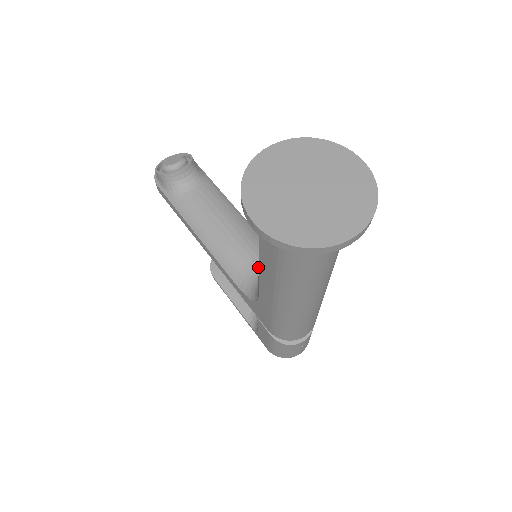
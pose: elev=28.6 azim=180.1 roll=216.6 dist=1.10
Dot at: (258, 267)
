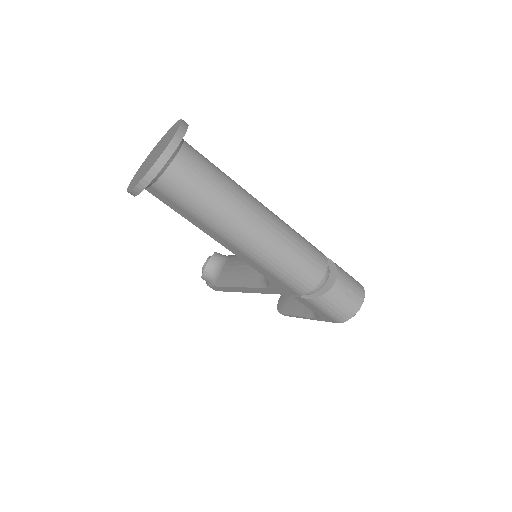
Dot at: occluded
